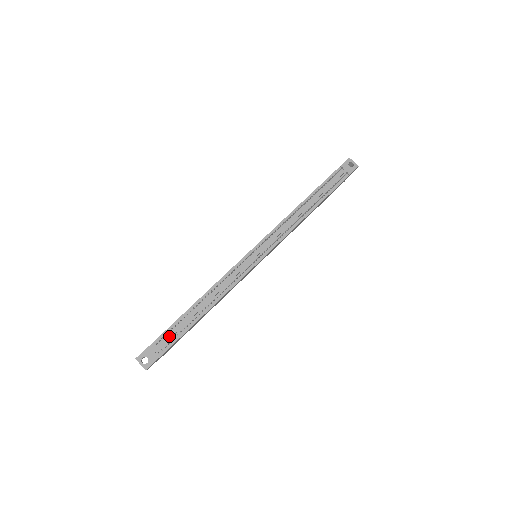
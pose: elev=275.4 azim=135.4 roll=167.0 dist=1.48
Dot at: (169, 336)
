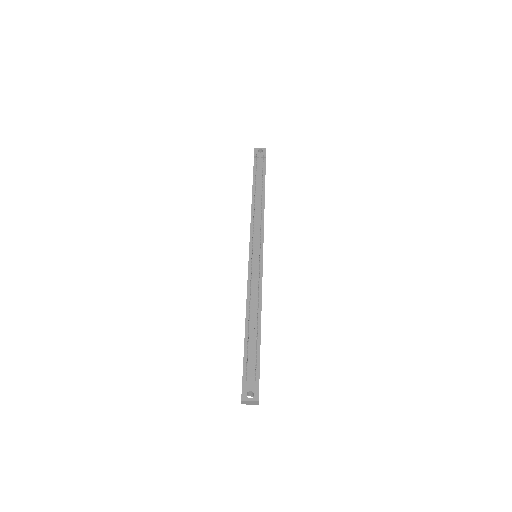
Dot at: (250, 360)
